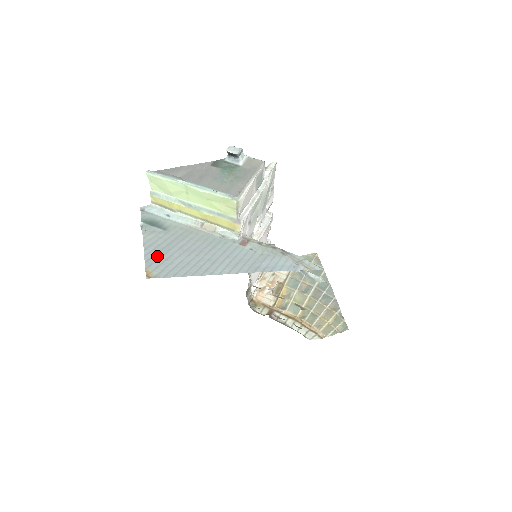
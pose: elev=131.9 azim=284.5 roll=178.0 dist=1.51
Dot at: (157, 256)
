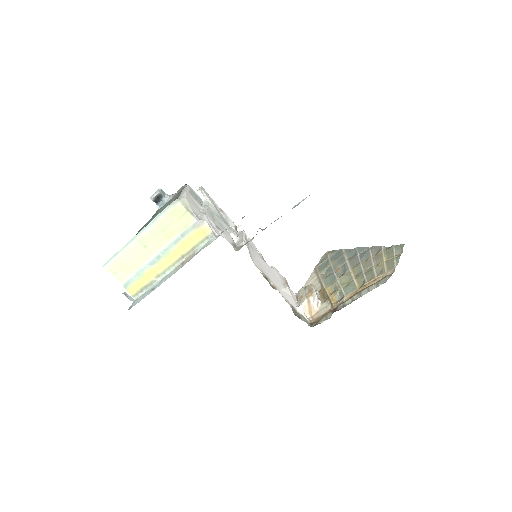
Dot at: occluded
